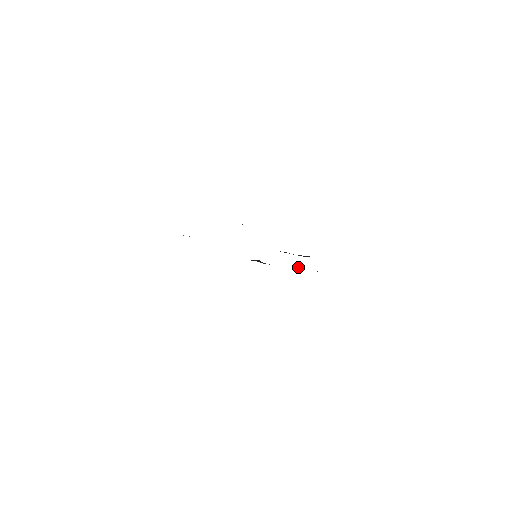
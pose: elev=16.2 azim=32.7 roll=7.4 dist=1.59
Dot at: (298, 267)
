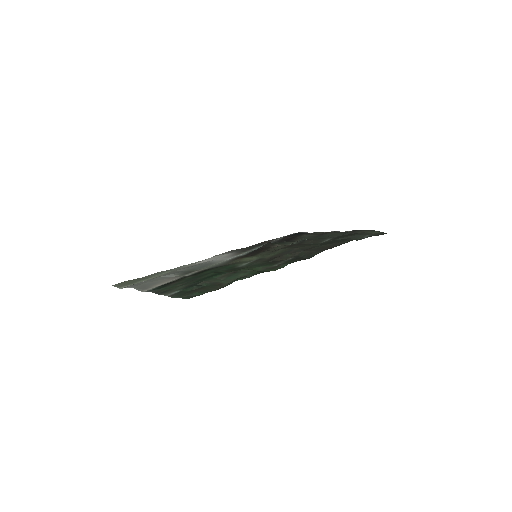
Dot at: (308, 244)
